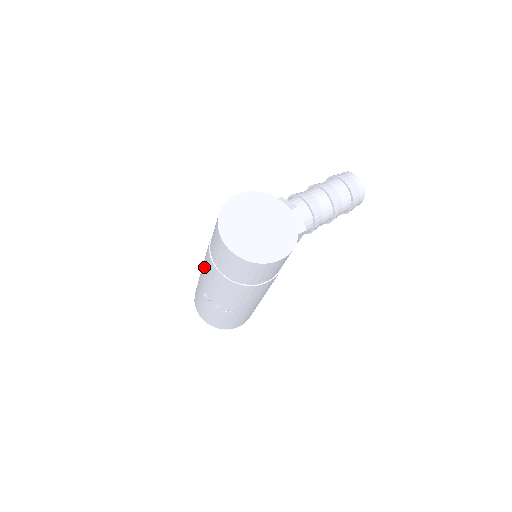
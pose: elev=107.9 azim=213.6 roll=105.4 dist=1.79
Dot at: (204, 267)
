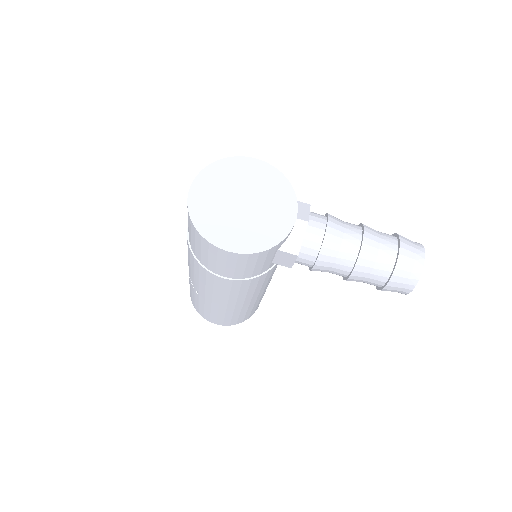
Dot at: occluded
